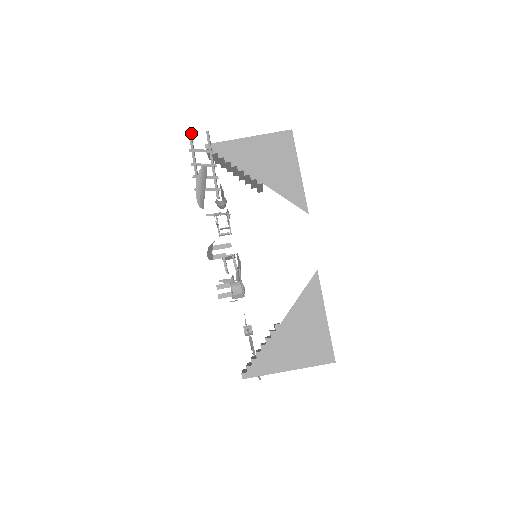
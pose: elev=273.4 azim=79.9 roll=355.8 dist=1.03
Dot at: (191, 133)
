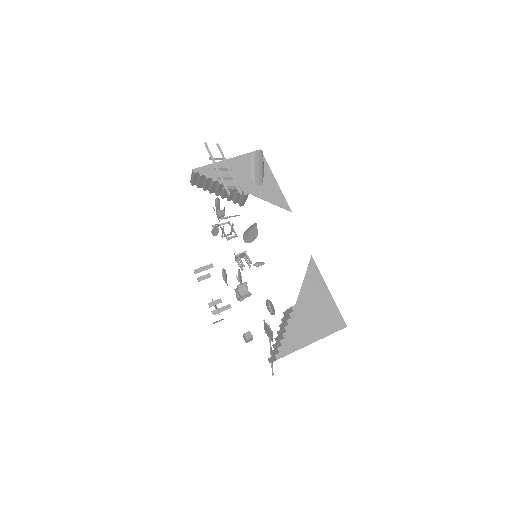
Dot at: (207, 145)
